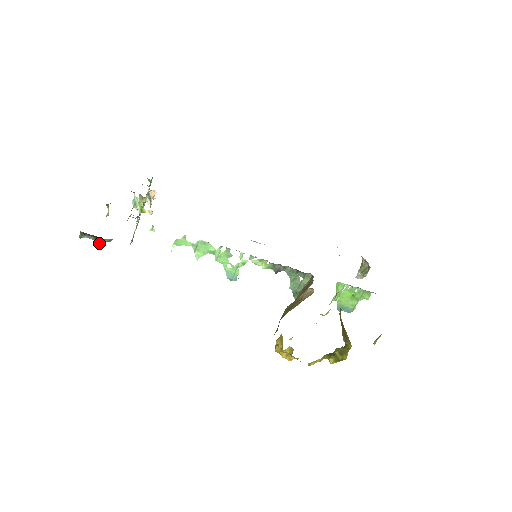
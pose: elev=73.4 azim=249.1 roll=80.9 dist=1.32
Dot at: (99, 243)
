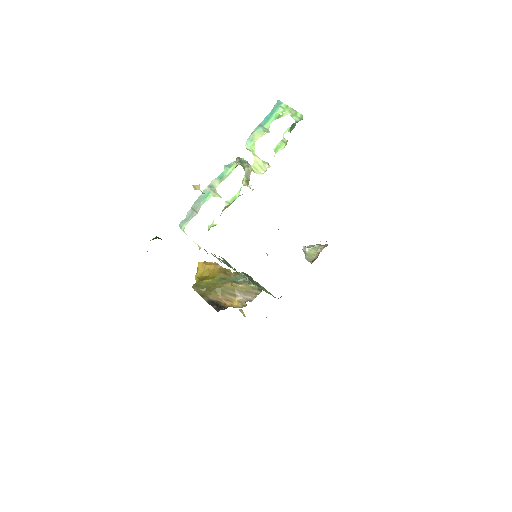
Dot at: occluded
